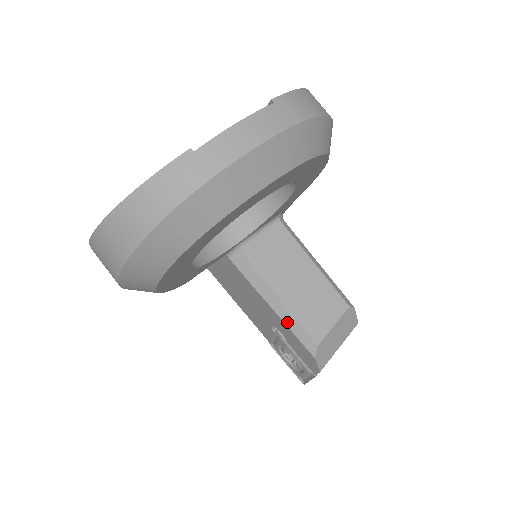
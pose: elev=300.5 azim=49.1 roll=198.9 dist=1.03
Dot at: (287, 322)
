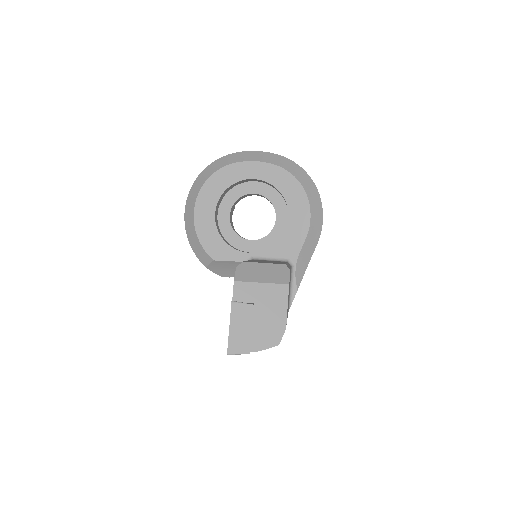
Dot at: occluded
